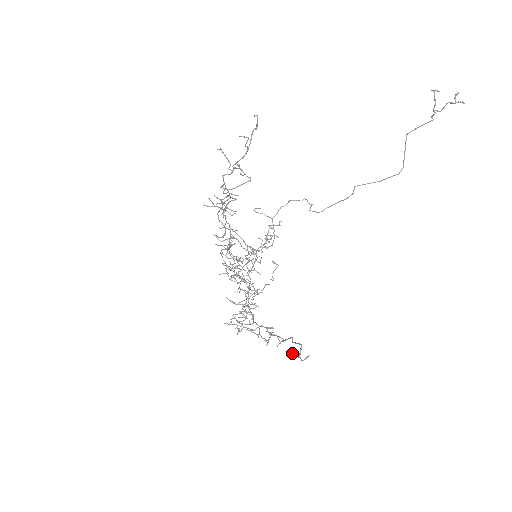
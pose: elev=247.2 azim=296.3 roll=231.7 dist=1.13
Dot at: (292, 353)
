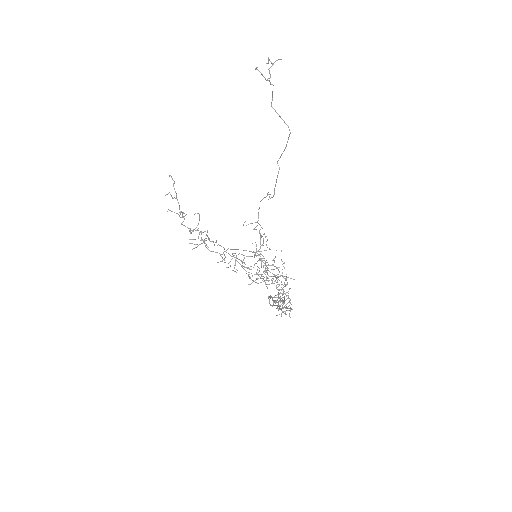
Dot at: occluded
